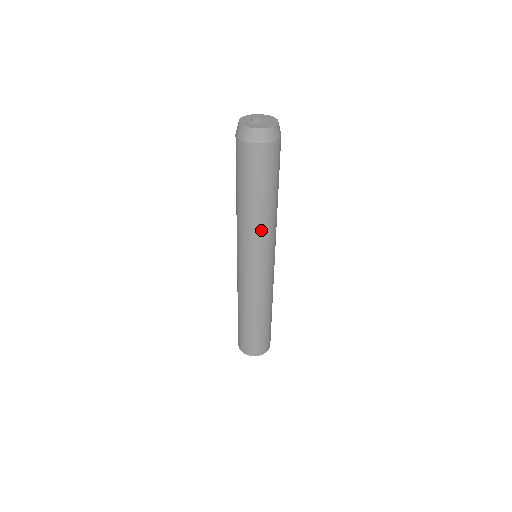
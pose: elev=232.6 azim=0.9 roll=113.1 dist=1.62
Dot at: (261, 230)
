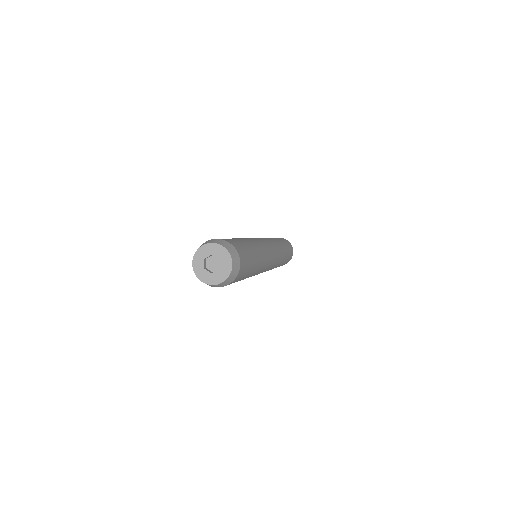
Dot at: occluded
